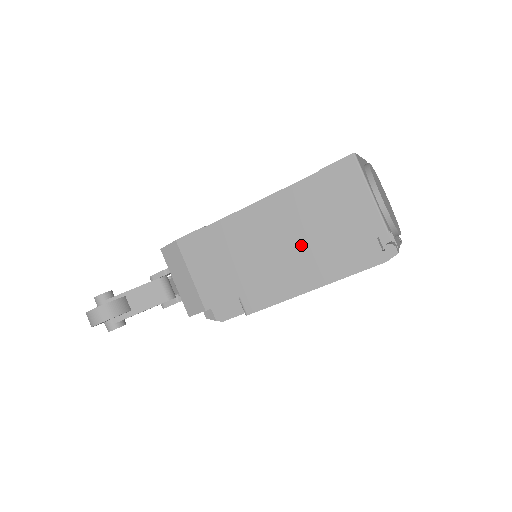
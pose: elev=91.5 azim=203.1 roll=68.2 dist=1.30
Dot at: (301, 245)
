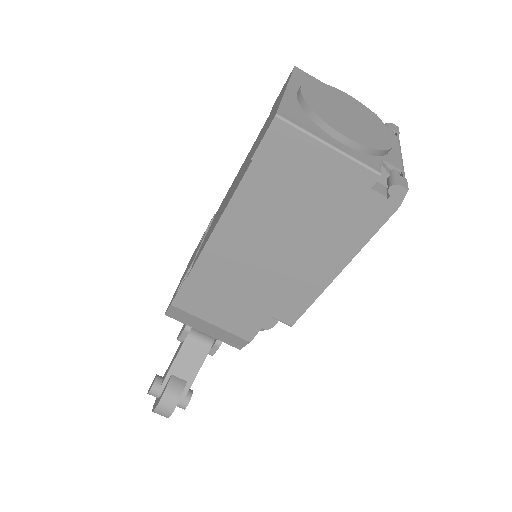
Dot at: (293, 242)
